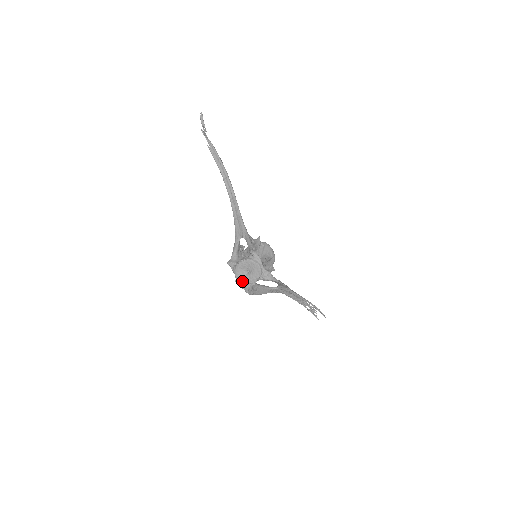
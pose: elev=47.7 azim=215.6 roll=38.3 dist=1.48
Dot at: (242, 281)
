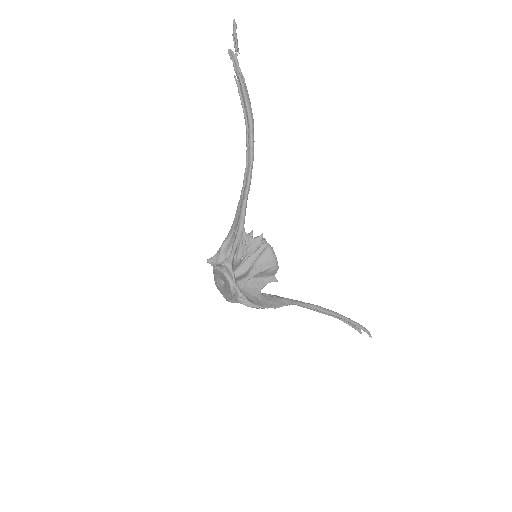
Dot at: (218, 288)
